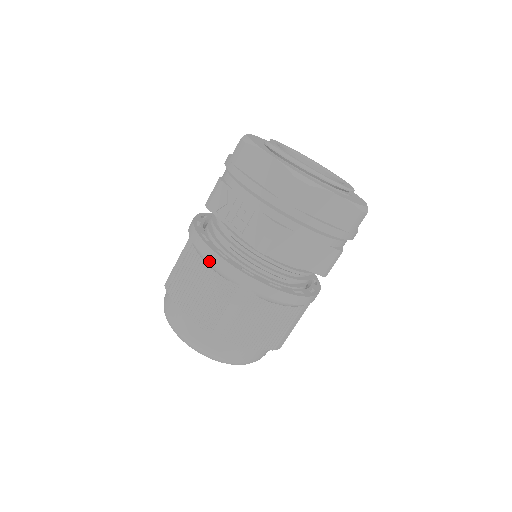
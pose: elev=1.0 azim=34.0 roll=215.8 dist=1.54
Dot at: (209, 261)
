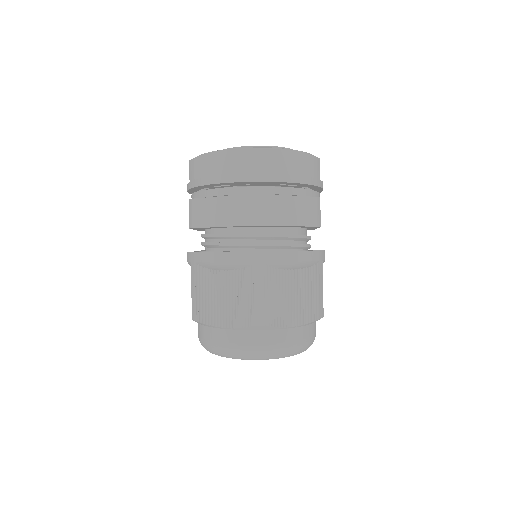
Dot at: occluded
